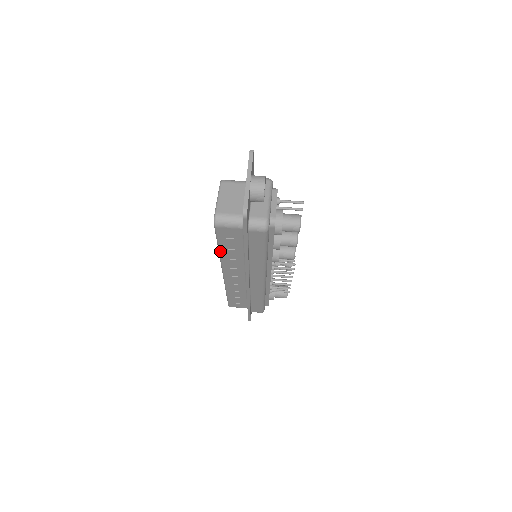
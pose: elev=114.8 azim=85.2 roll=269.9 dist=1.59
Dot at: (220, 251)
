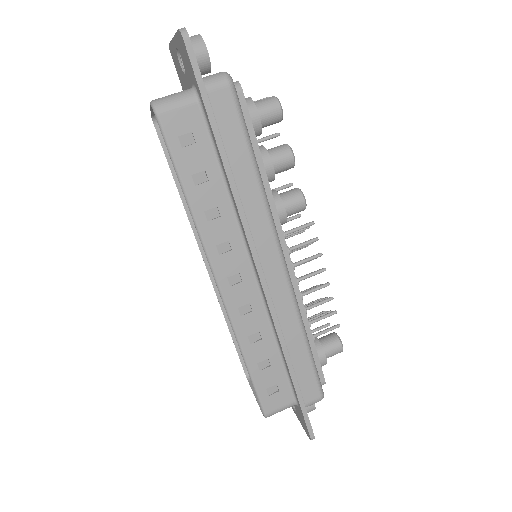
Dot at: (188, 198)
